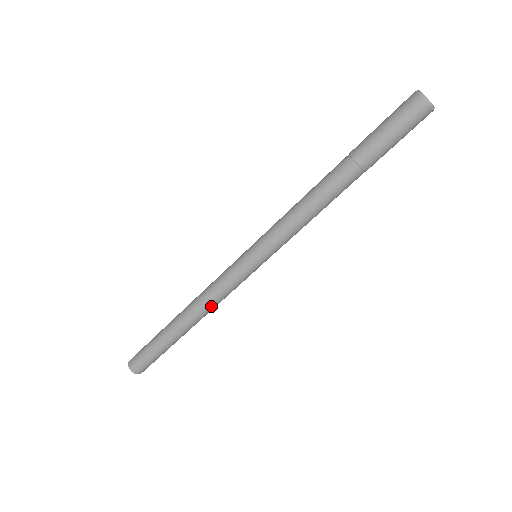
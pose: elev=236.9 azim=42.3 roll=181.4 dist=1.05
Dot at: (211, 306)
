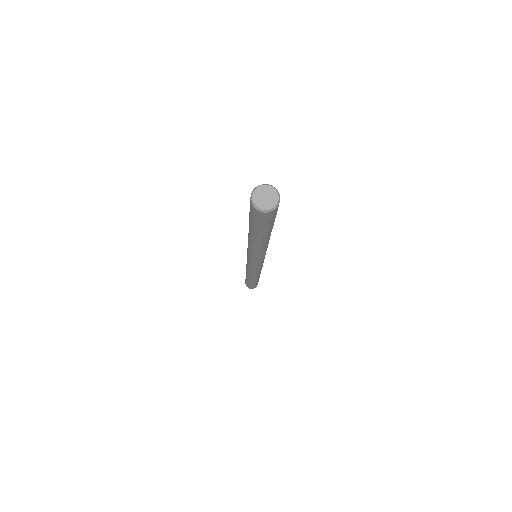
Dot at: occluded
